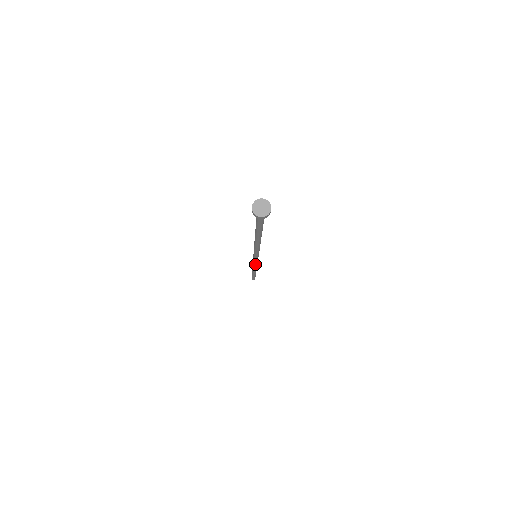
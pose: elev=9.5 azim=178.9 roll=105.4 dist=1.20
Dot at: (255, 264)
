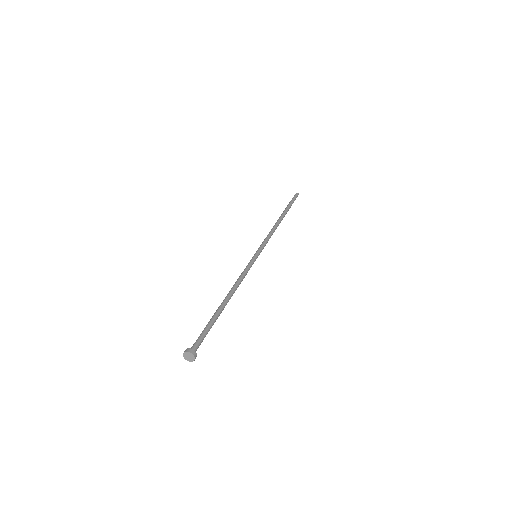
Dot at: occluded
